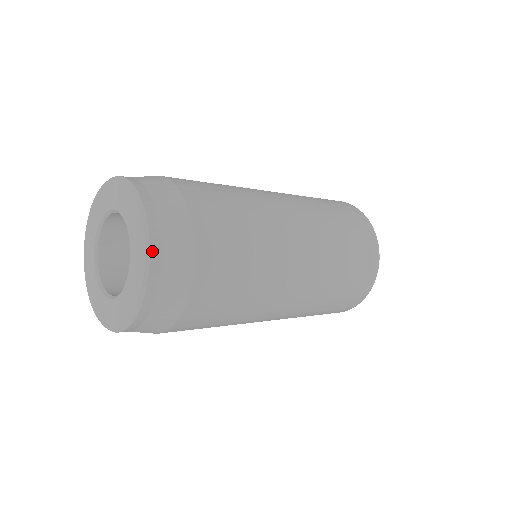
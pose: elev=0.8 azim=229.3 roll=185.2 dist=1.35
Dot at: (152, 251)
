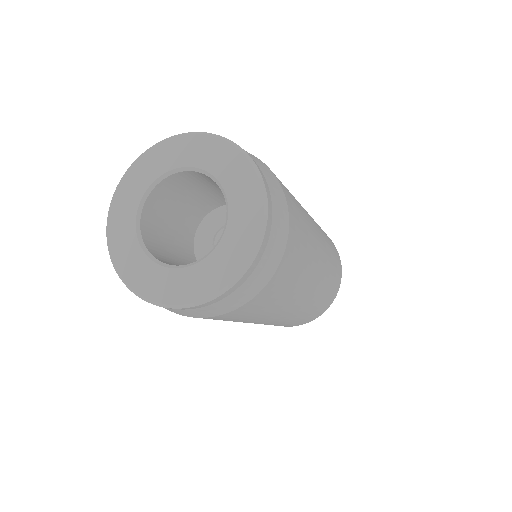
Dot at: (267, 191)
